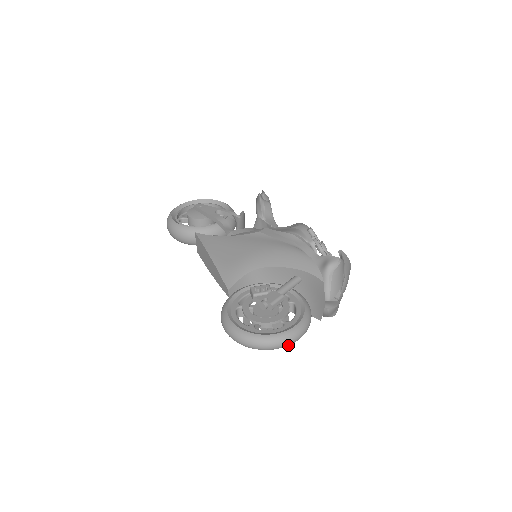
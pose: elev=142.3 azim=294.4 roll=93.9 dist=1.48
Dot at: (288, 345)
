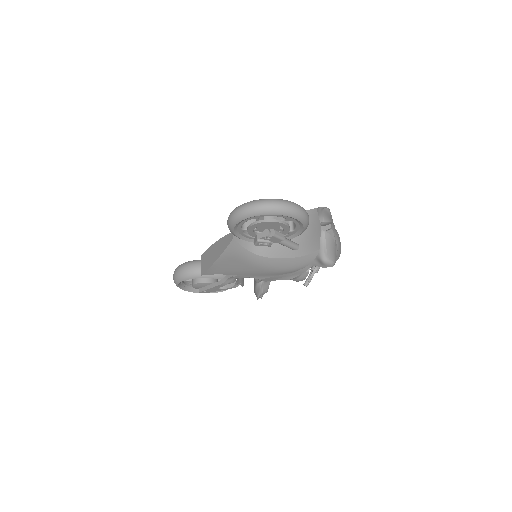
Dot at: (290, 210)
